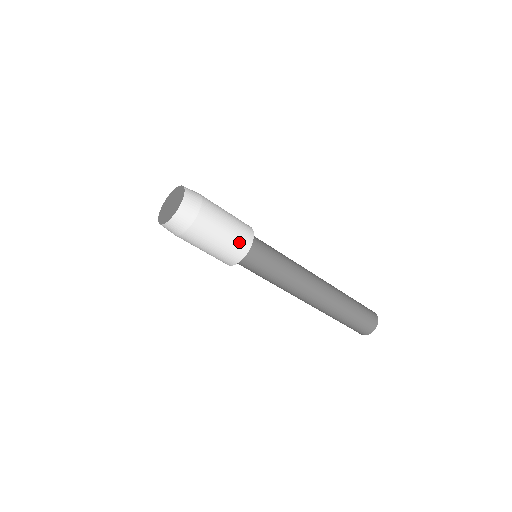
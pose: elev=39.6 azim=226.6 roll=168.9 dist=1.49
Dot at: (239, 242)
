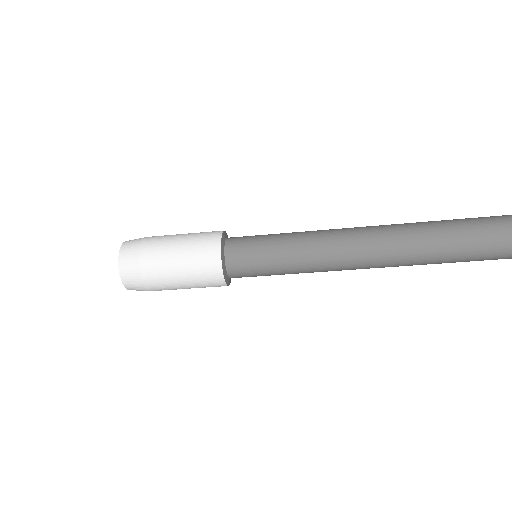
Dot at: (203, 245)
